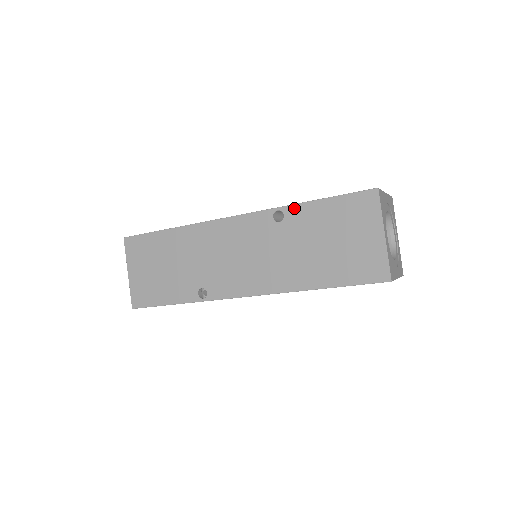
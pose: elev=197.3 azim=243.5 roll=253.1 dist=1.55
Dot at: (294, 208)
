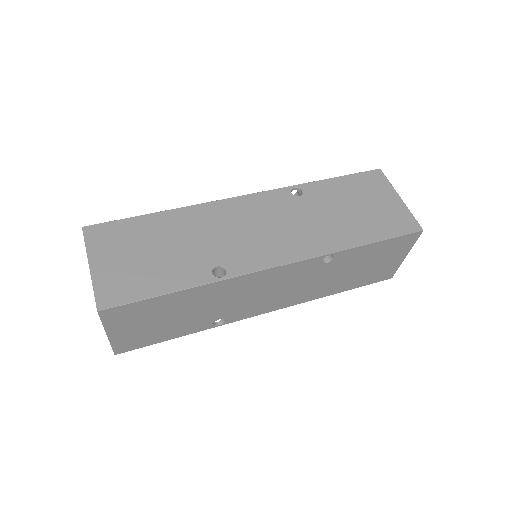
Dot at: (347, 252)
